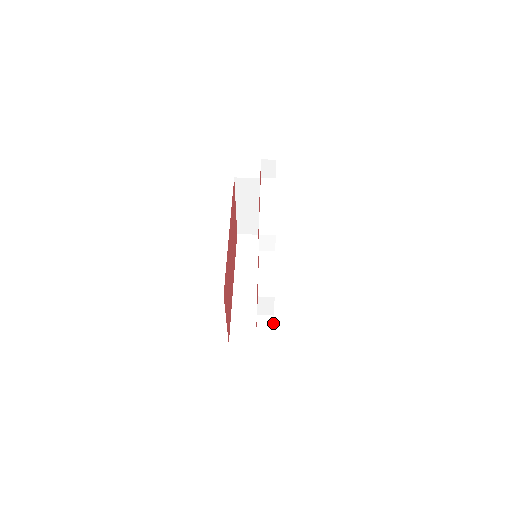
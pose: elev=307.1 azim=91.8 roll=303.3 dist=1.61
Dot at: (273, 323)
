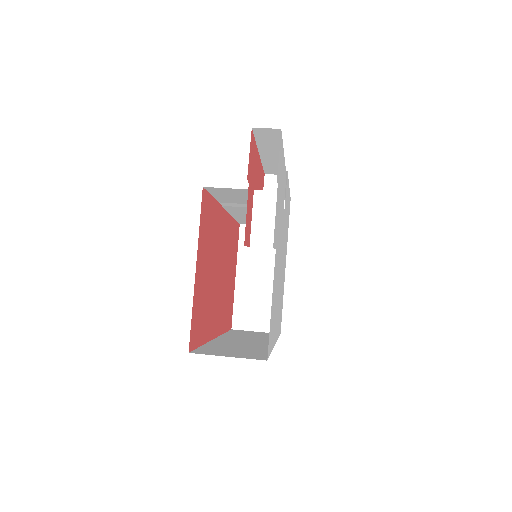
Dot at: occluded
